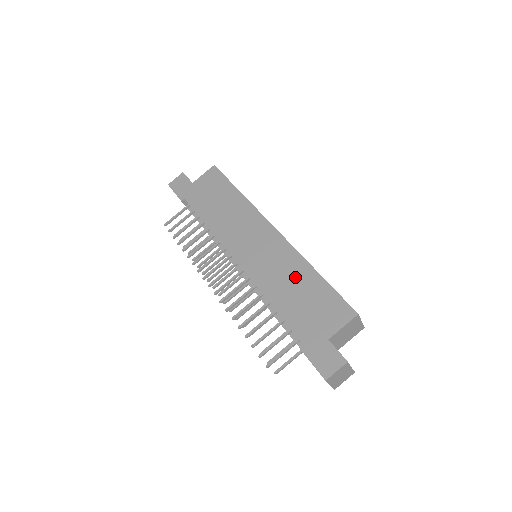
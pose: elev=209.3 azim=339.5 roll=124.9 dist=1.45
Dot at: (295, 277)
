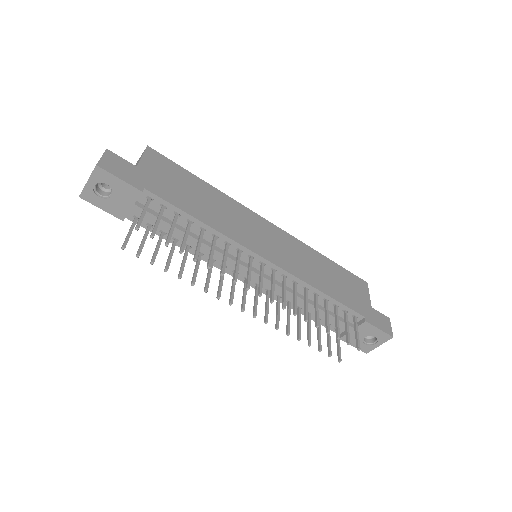
Dot at: (319, 265)
